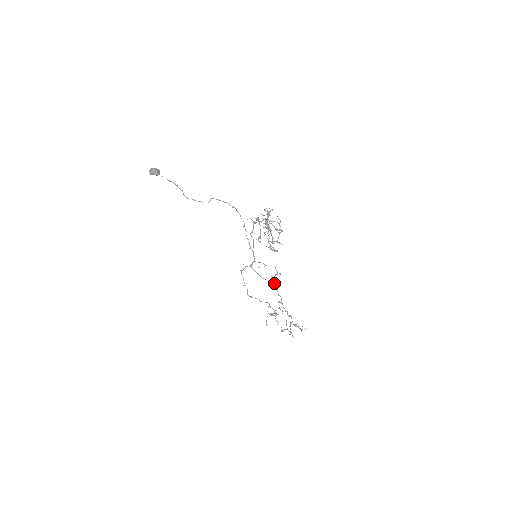
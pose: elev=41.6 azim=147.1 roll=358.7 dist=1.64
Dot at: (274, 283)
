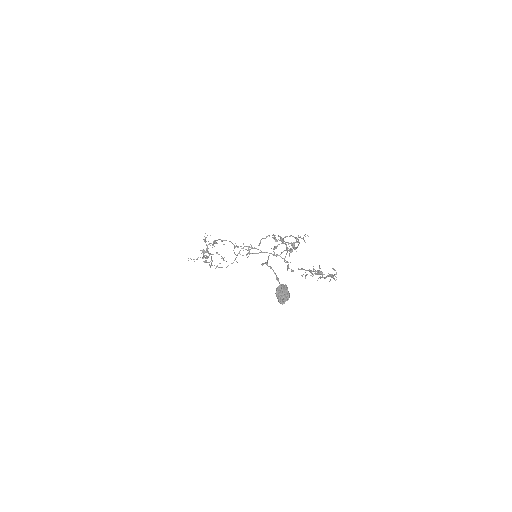
Dot at: occluded
